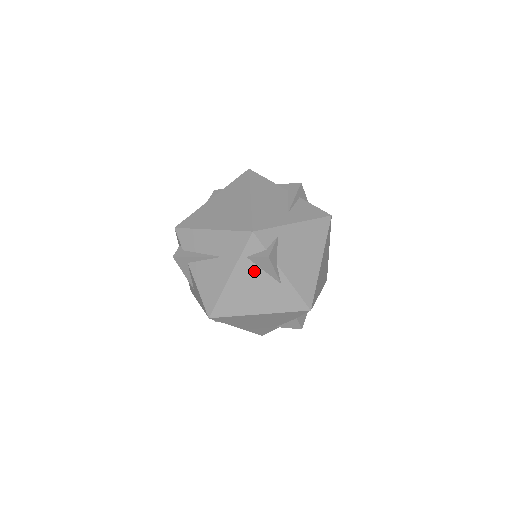
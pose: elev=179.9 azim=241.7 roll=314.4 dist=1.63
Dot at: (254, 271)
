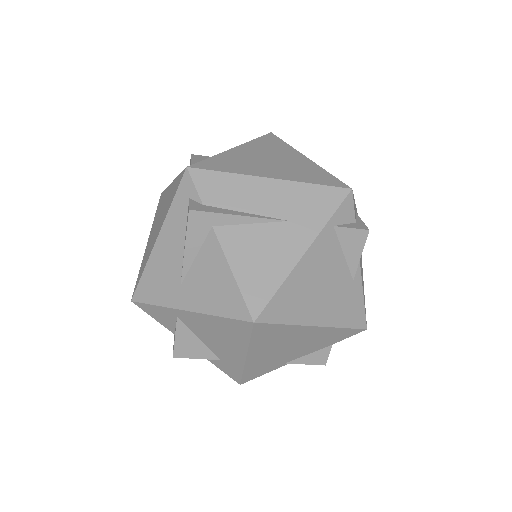
Dot at: (334, 252)
